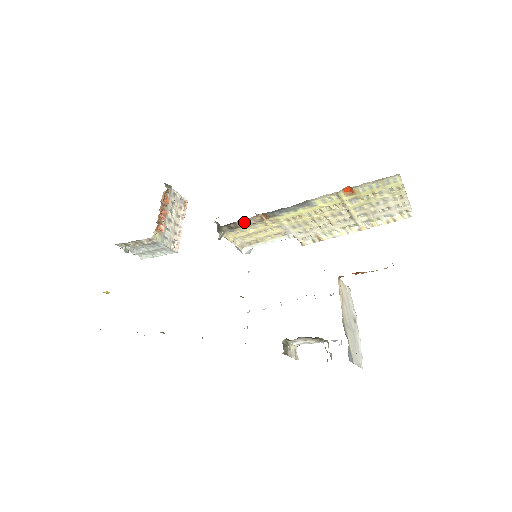
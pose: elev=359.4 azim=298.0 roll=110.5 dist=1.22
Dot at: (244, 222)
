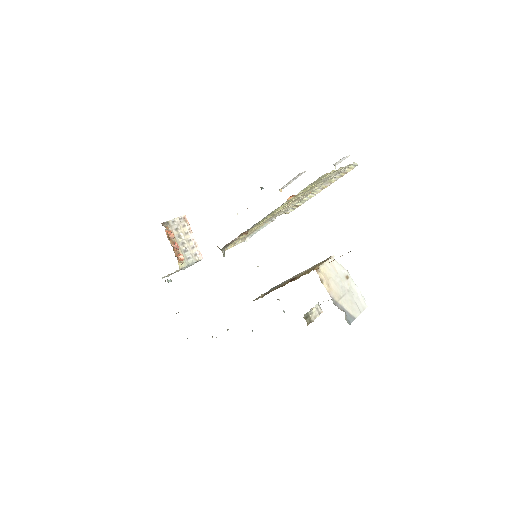
Dot at: (233, 241)
